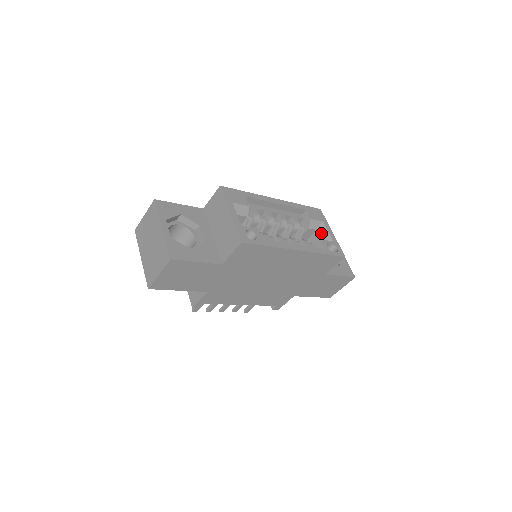
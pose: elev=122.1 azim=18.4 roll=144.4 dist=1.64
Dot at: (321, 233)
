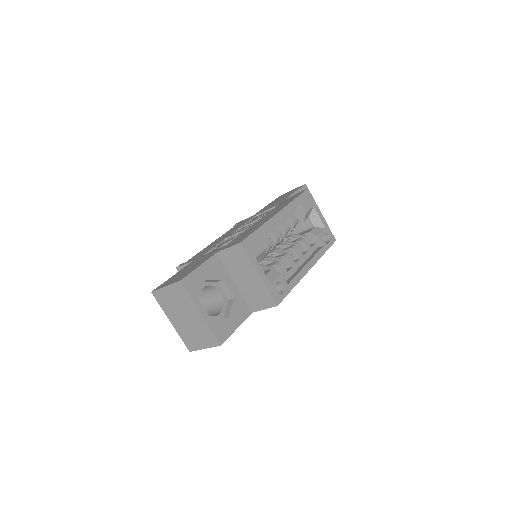
Dot at: (313, 220)
